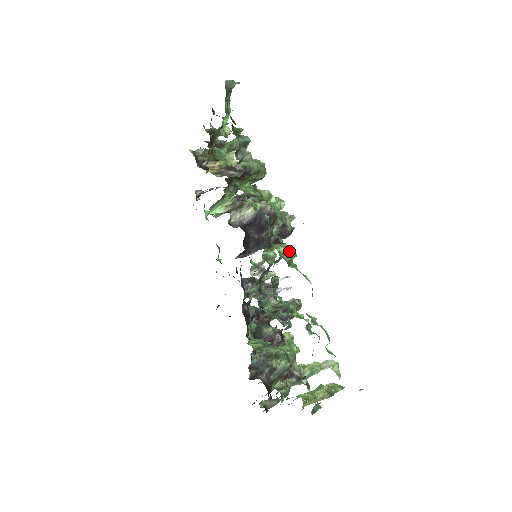
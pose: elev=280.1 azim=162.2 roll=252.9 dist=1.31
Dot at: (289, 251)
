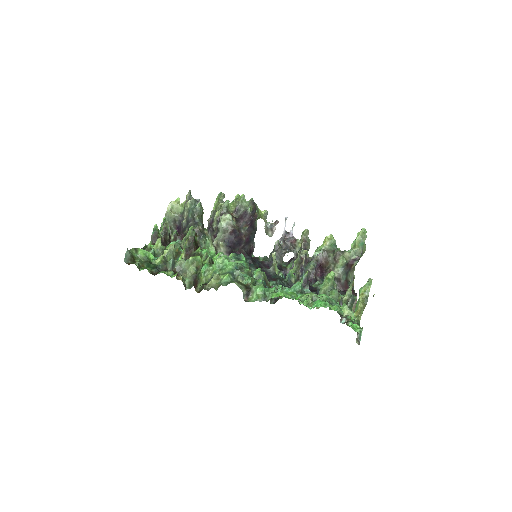
Dot at: (258, 295)
